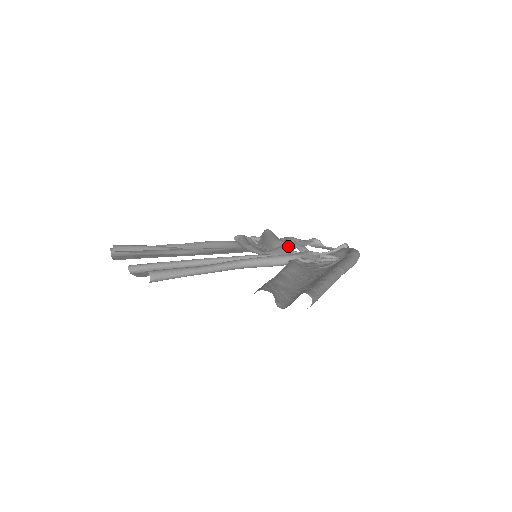
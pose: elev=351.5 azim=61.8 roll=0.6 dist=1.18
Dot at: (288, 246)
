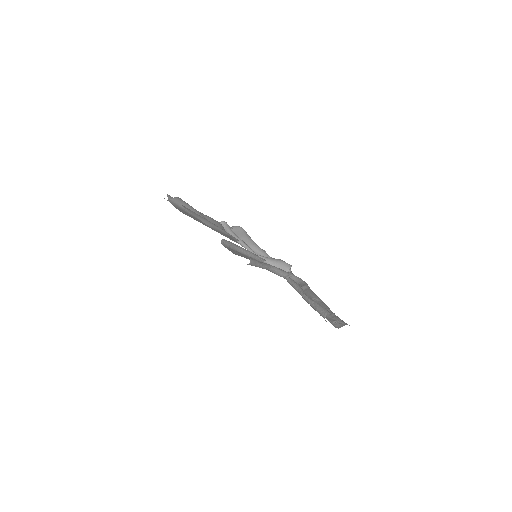
Dot at: (284, 265)
